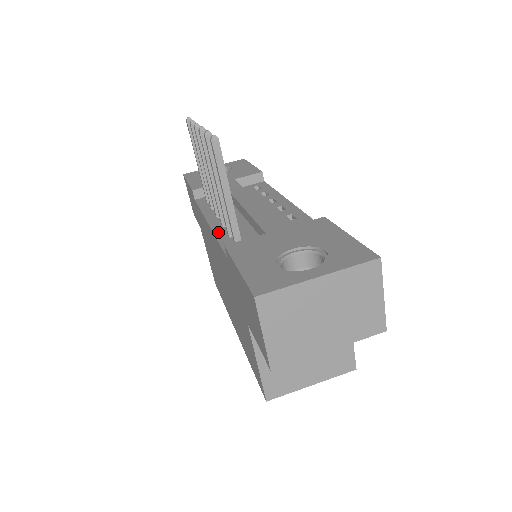
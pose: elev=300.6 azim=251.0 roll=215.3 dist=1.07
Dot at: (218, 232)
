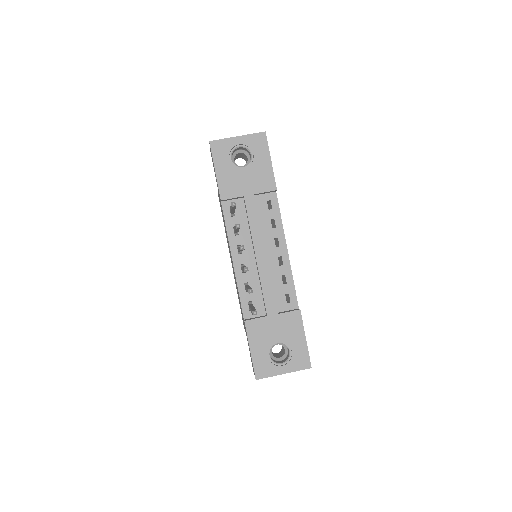
Dot at: (239, 280)
